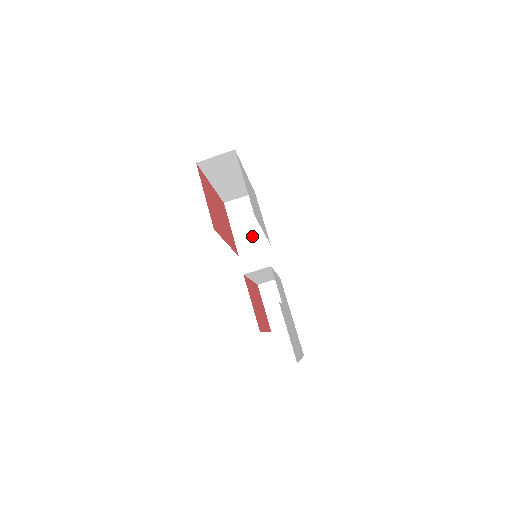
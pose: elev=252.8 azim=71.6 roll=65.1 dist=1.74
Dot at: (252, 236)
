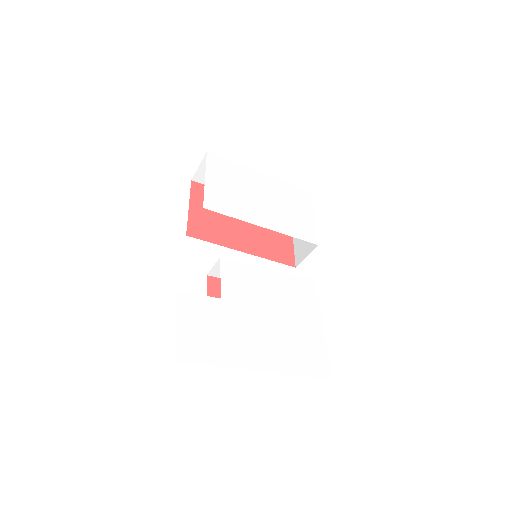
Dot at: occluded
